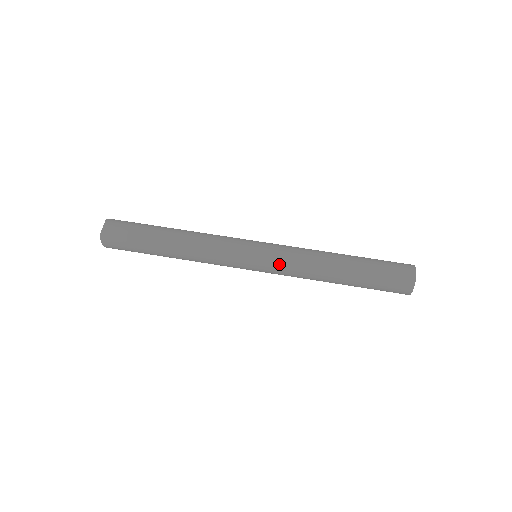
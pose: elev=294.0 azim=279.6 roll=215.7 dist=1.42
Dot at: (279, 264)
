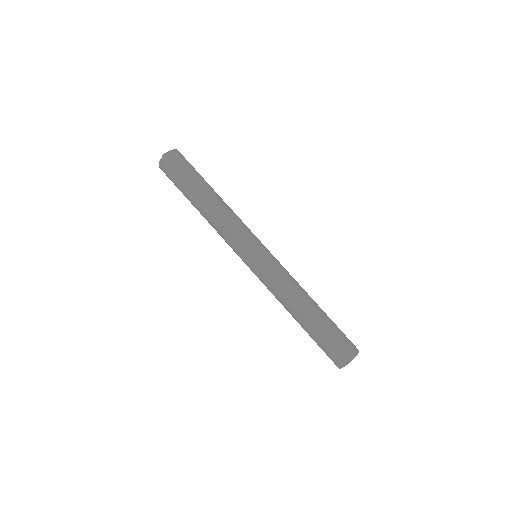
Dot at: (270, 271)
